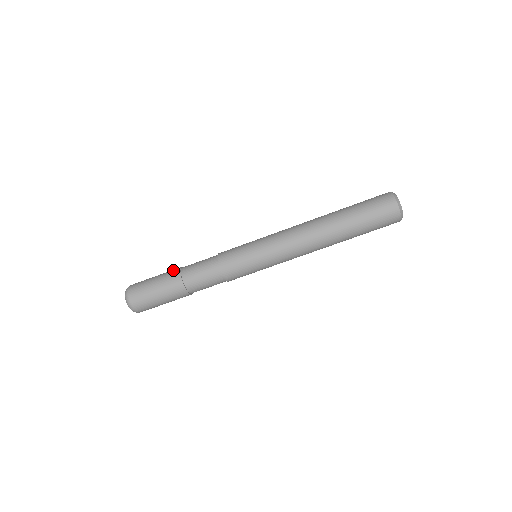
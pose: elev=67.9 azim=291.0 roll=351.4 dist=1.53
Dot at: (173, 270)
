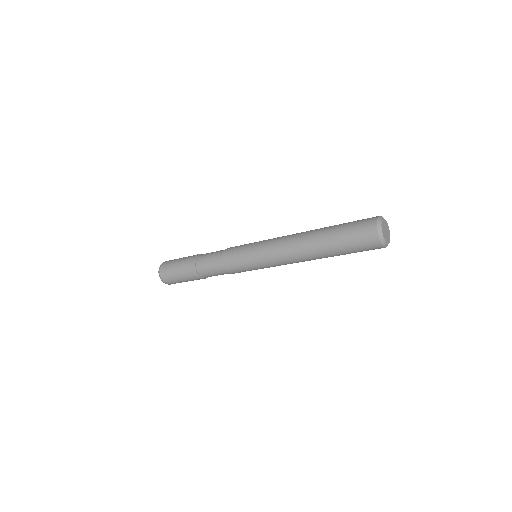
Dot at: (191, 273)
